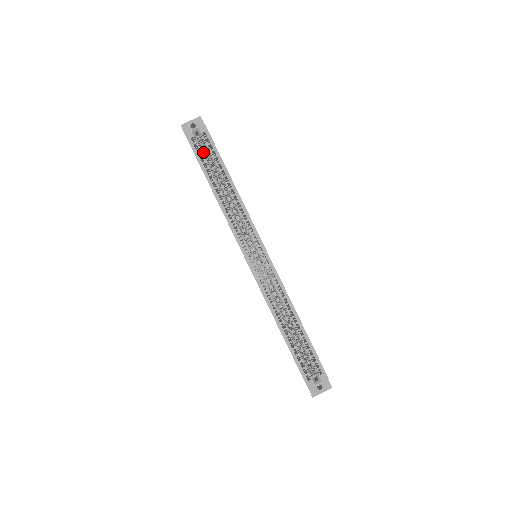
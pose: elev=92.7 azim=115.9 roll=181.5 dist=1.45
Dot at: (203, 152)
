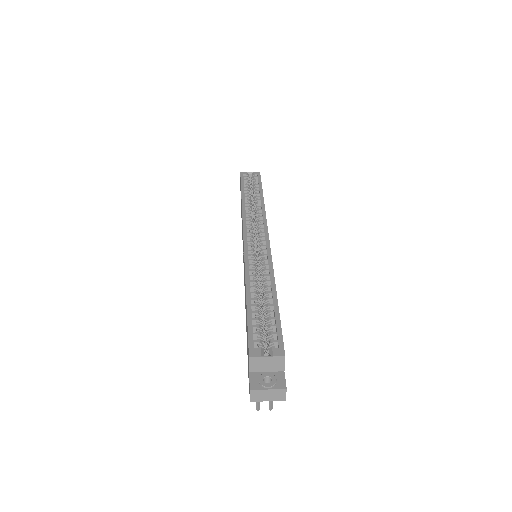
Dot at: (249, 182)
